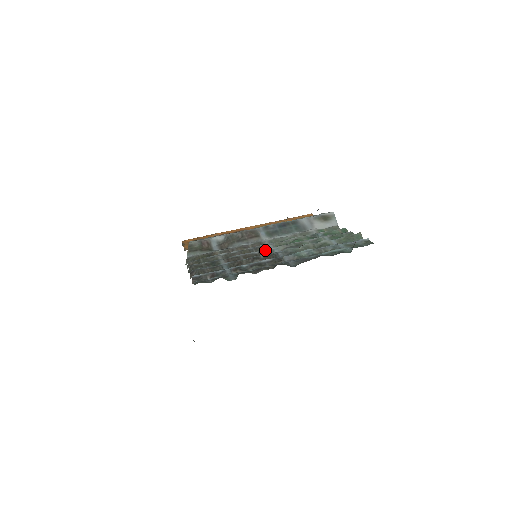
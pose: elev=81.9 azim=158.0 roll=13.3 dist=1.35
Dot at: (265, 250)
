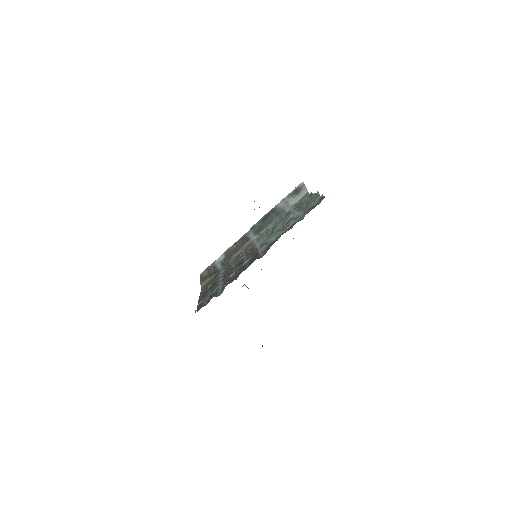
Dot at: (250, 251)
